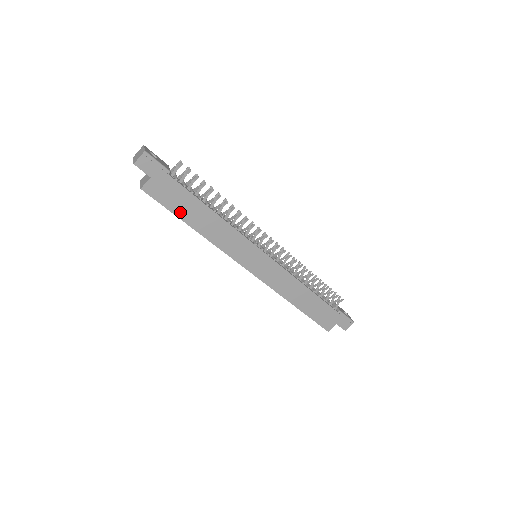
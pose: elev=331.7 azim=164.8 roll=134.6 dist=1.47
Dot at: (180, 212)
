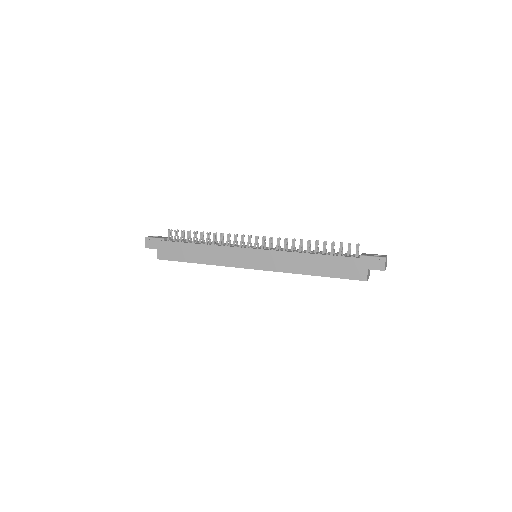
Dot at: (184, 258)
